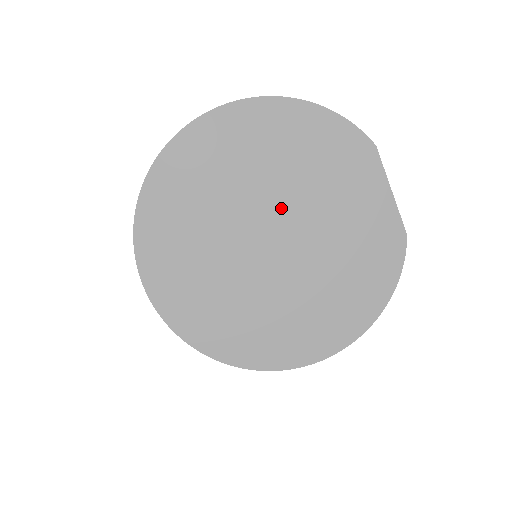
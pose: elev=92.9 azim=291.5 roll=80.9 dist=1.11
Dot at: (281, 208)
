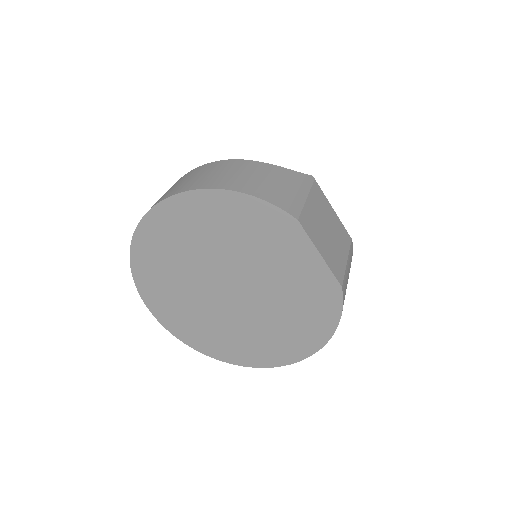
Dot at: (231, 270)
